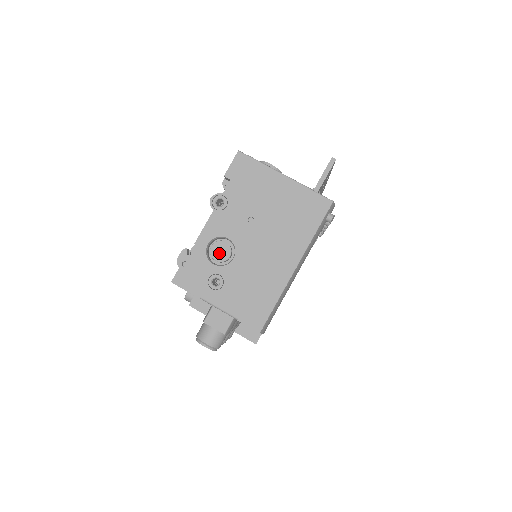
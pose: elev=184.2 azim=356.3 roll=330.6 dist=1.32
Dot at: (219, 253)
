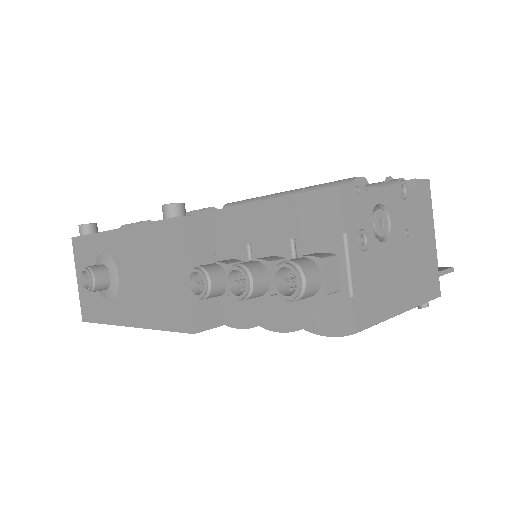
Dot at: occluded
